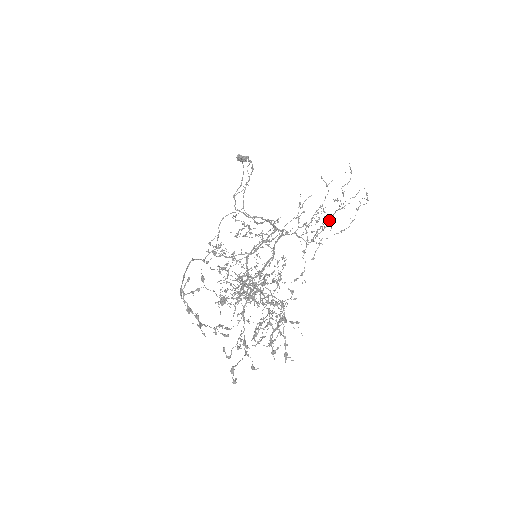
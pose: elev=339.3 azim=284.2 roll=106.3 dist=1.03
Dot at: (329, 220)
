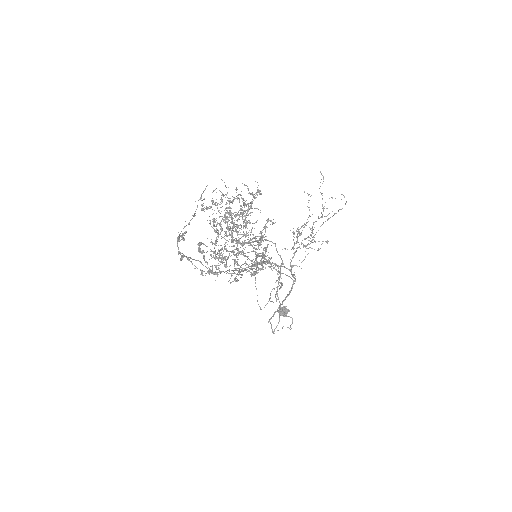
Dot at: occluded
